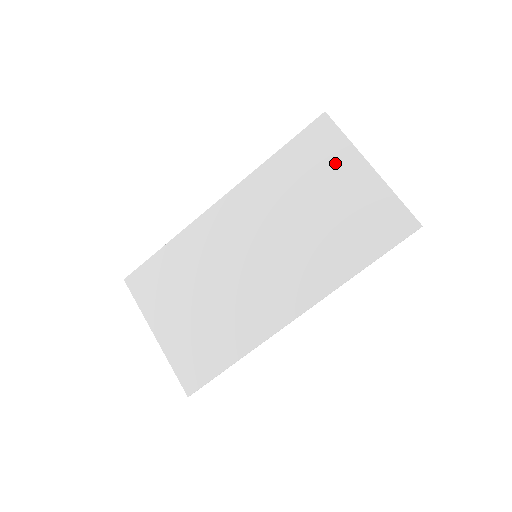
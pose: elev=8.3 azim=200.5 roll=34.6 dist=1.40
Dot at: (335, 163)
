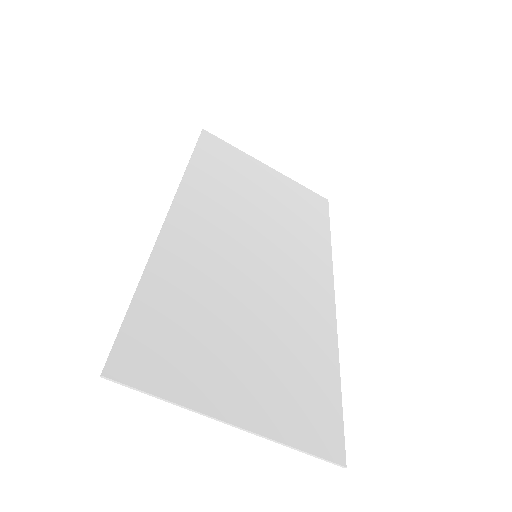
Dot at: (245, 166)
